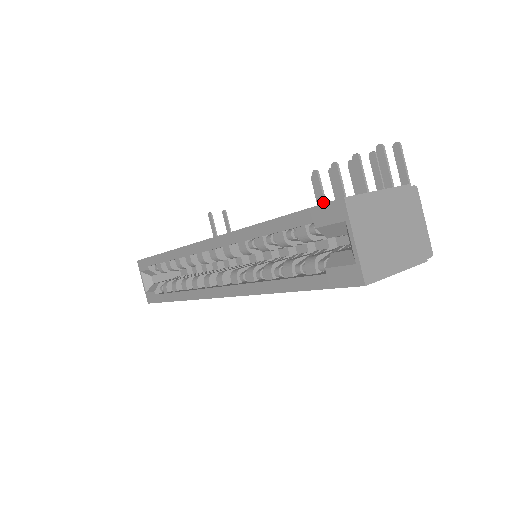
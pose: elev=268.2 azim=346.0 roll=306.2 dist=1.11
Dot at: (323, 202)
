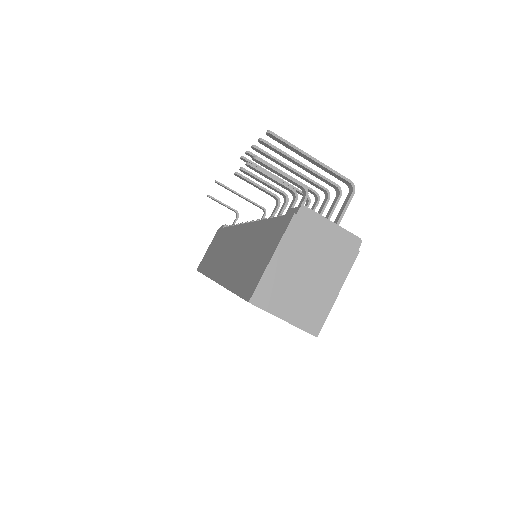
Dot at: (263, 191)
